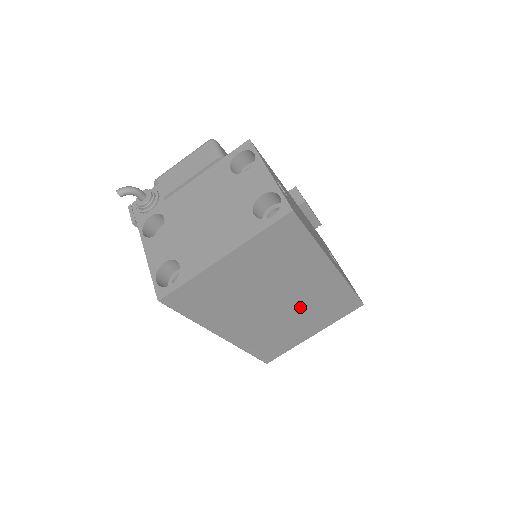
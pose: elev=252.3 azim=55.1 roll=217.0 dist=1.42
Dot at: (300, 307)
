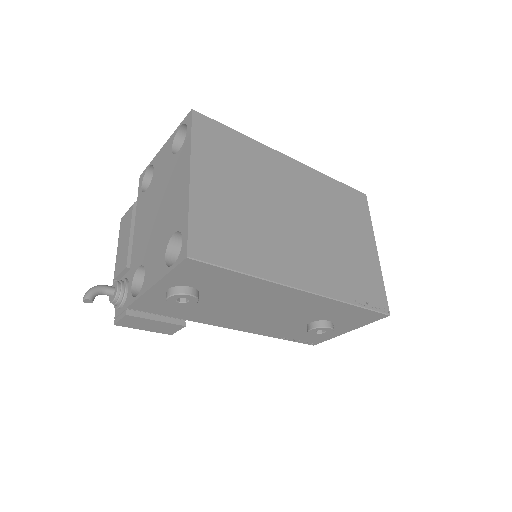
Dot at: (322, 217)
